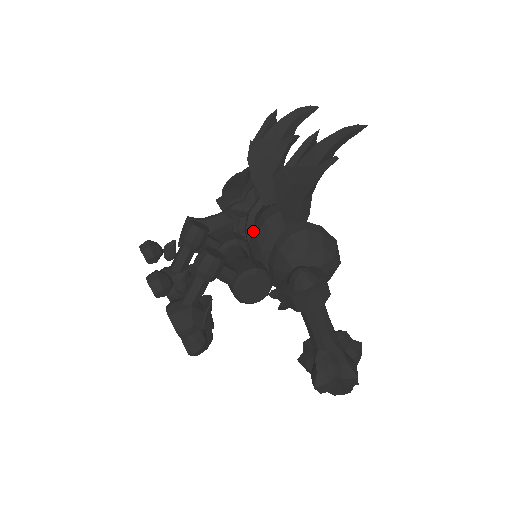
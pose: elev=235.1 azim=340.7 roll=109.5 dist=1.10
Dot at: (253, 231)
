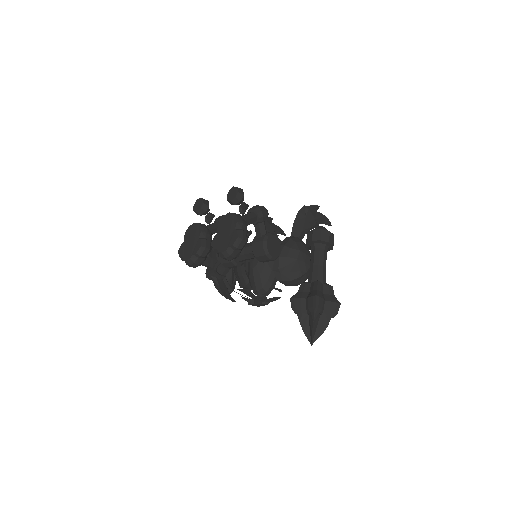
Dot at: occluded
